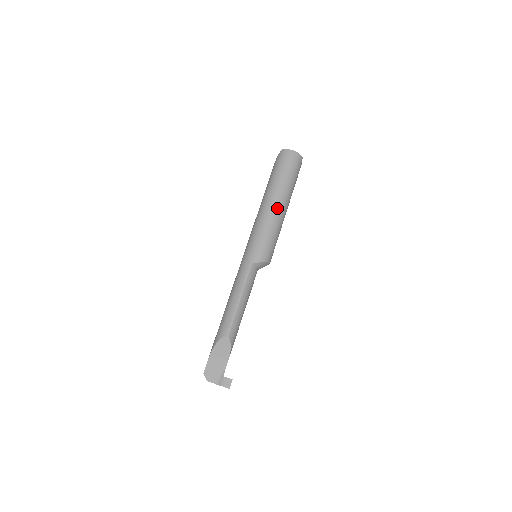
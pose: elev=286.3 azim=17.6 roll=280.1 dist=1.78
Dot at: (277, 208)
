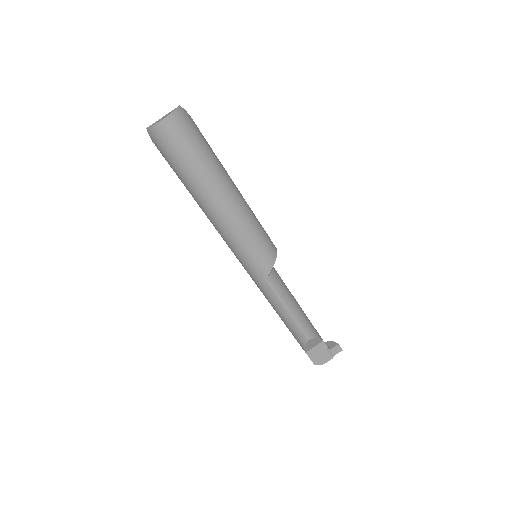
Dot at: (228, 206)
